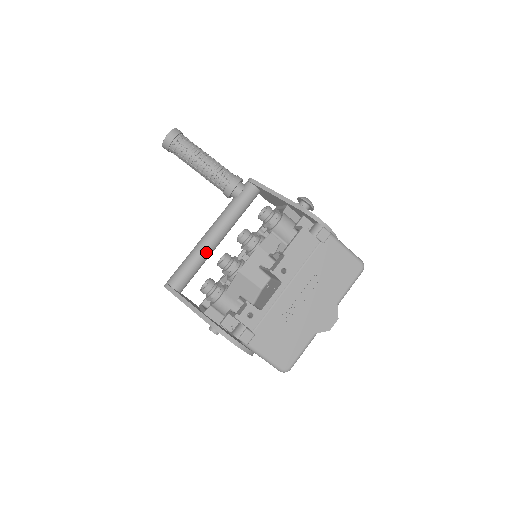
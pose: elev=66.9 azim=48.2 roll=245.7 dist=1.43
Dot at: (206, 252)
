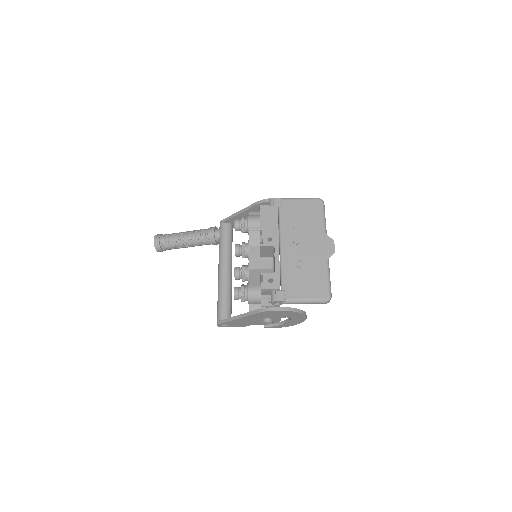
Dot at: (226, 283)
